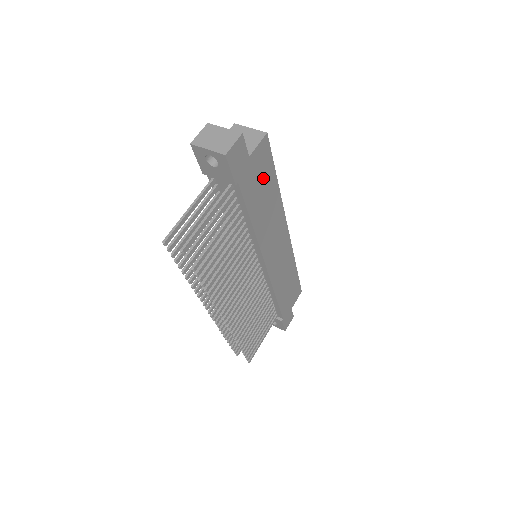
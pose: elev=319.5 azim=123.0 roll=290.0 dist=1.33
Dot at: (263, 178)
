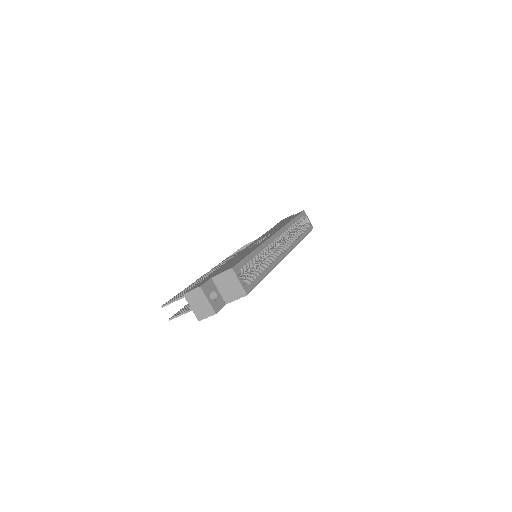
Dot at: occluded
